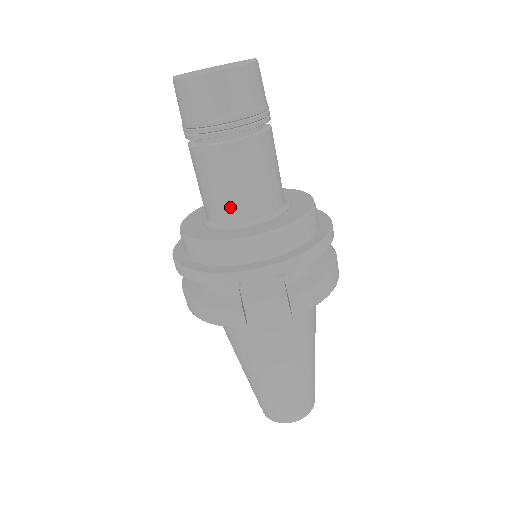
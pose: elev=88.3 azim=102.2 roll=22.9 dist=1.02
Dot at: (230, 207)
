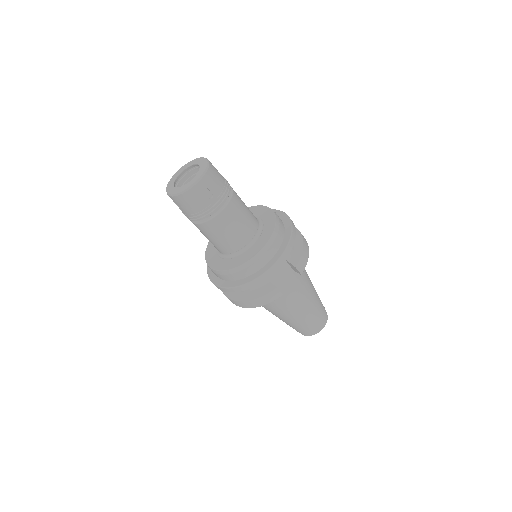
Dot at: (238, 242)
